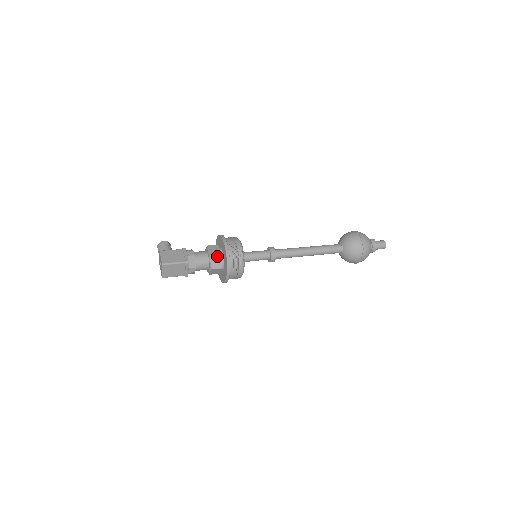
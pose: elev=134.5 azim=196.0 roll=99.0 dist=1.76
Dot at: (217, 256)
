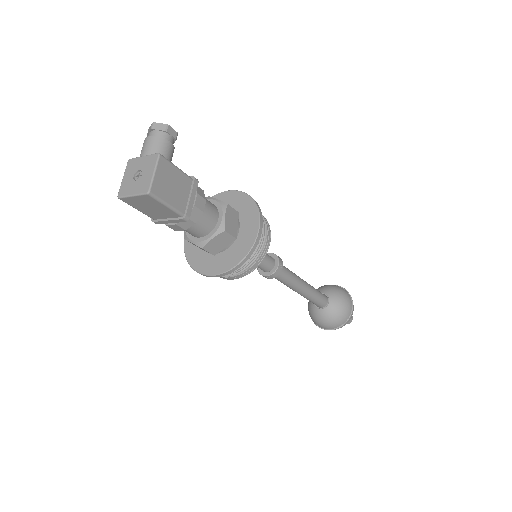
Dot at: (228, 238)
